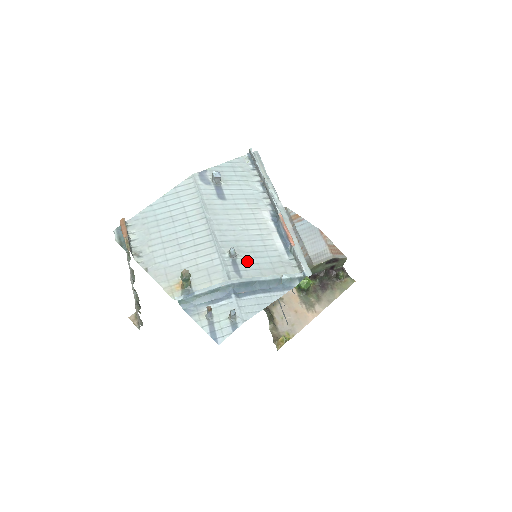
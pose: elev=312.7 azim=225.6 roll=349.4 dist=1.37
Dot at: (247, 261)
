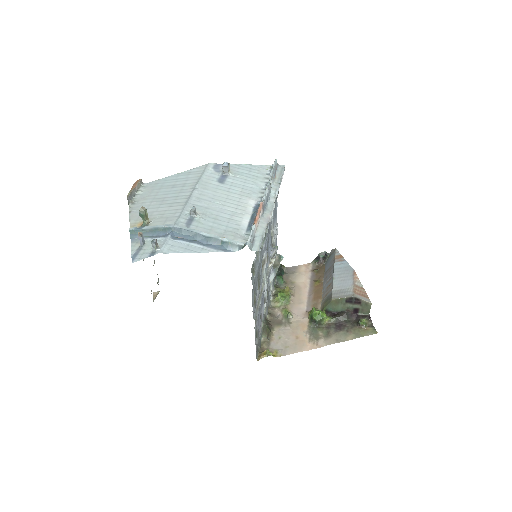
Dot at: (204, 222)
